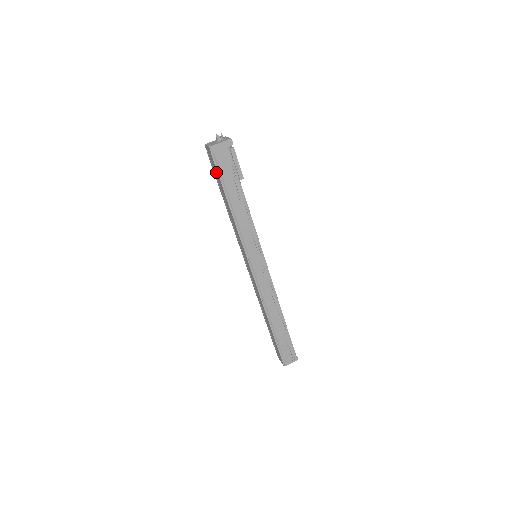
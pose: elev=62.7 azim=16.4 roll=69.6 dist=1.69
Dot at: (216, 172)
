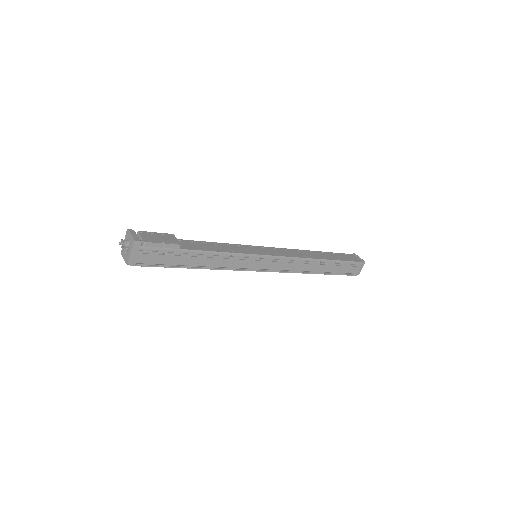
Dot at: occluded
